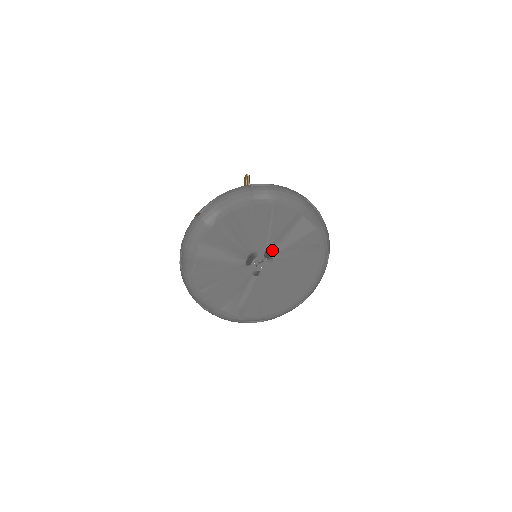
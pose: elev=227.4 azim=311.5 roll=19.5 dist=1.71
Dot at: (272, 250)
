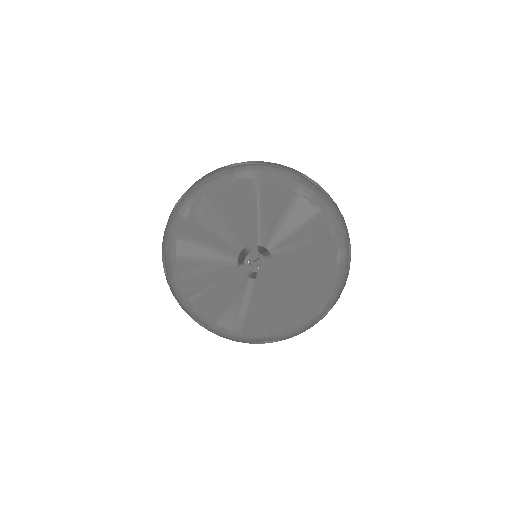
Dot at: (267, 243)
